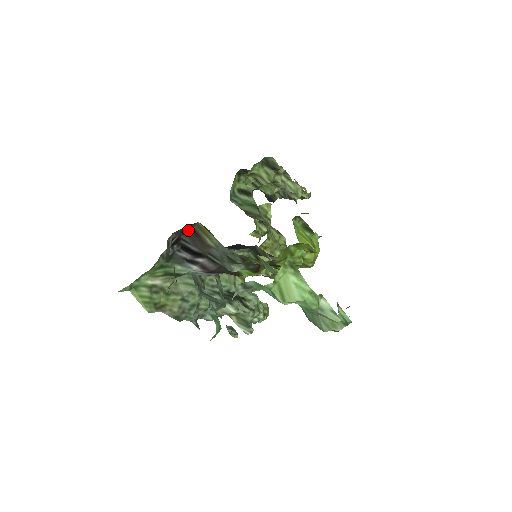
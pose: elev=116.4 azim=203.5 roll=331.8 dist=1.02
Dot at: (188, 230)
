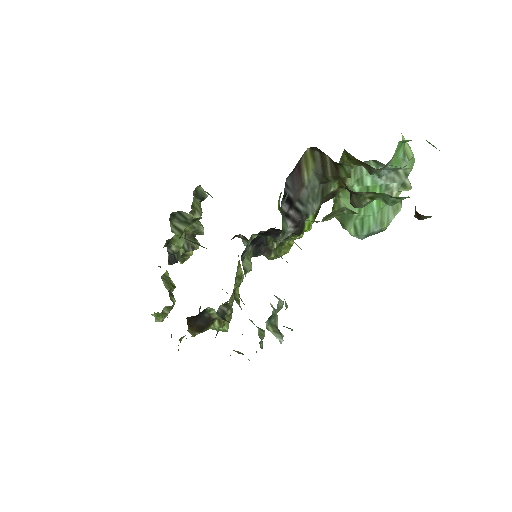
Dot at: (297, 164)
